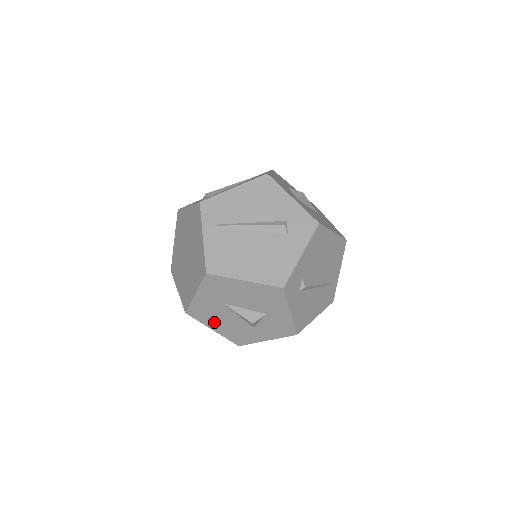
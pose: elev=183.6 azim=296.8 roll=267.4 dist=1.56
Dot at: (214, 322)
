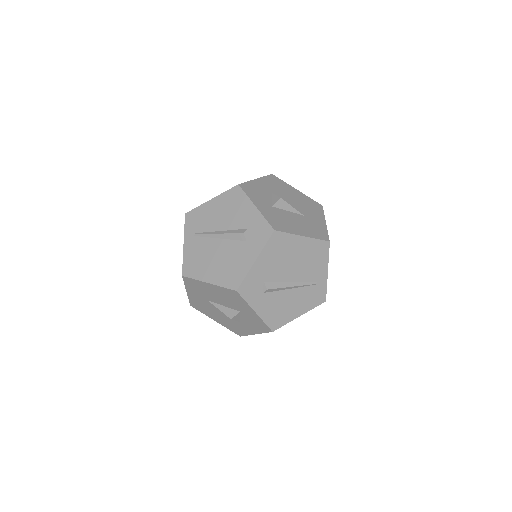
Dot at: (212, 315)
